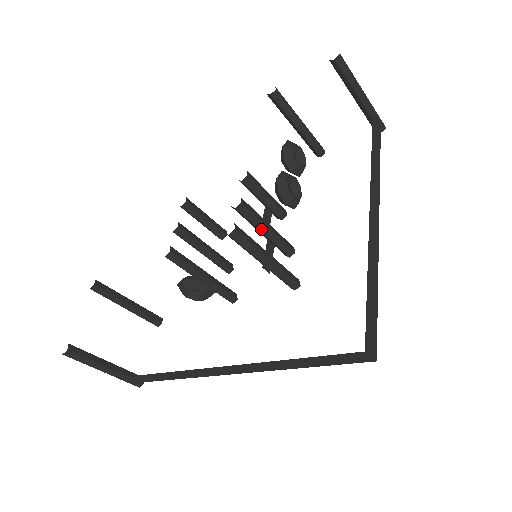
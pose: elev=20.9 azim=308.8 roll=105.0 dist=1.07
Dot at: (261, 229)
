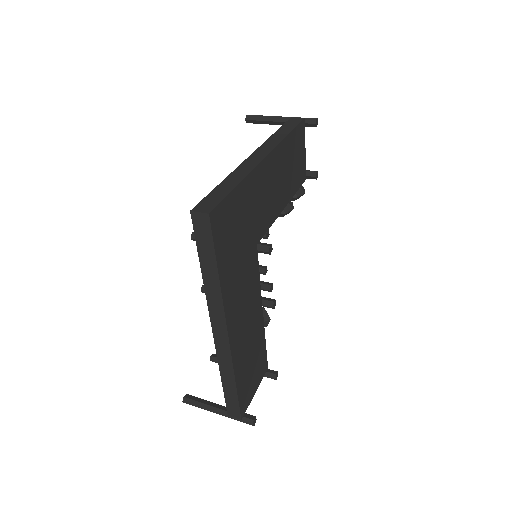
Dot at: occluded
